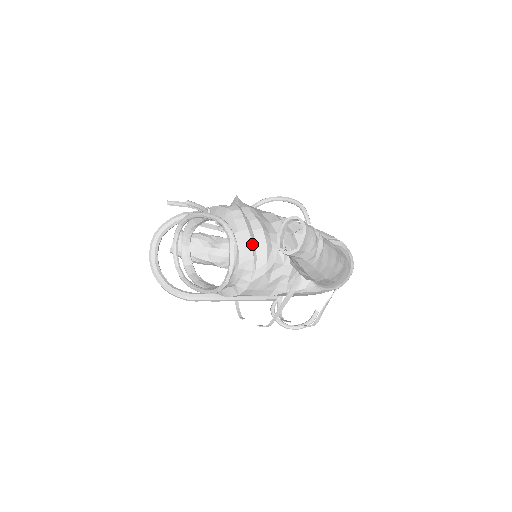
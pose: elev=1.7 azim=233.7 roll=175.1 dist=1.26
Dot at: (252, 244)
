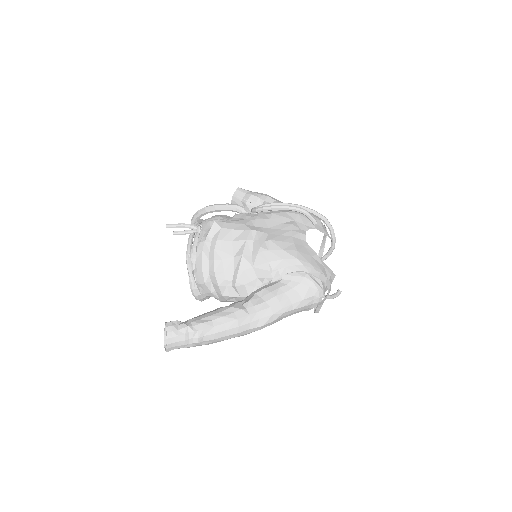
Dot at: (206, 284)
